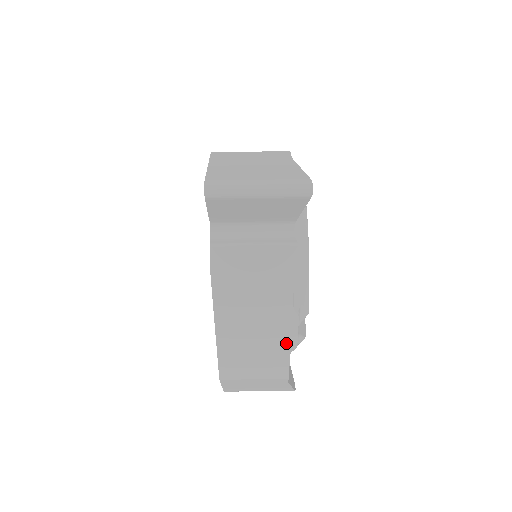
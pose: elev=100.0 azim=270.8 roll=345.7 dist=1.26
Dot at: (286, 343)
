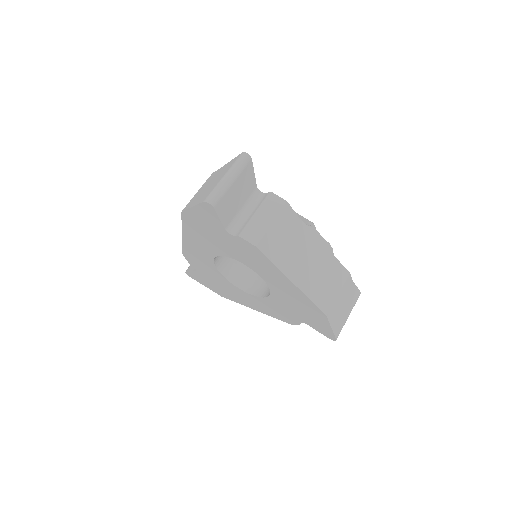
Dot at: (326, 251)
